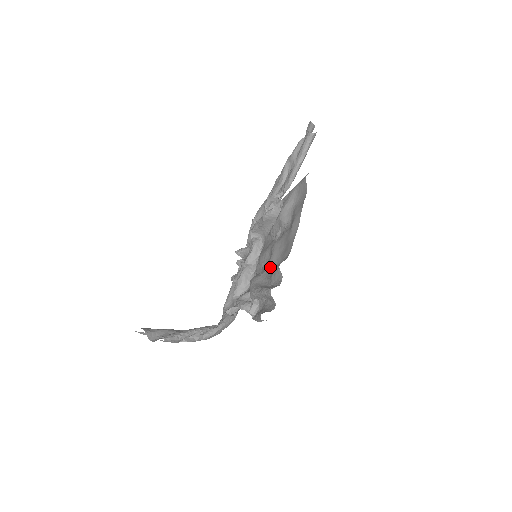
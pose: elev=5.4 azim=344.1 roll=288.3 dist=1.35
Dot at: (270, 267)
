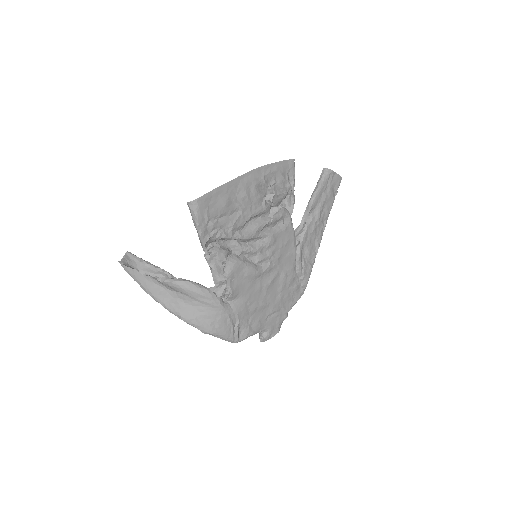
Dot at: (242, 224)
